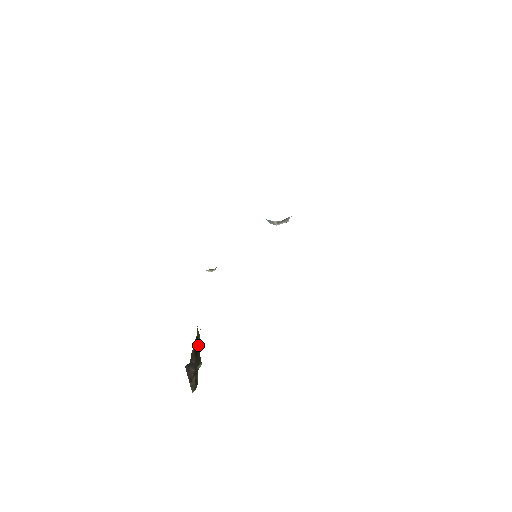
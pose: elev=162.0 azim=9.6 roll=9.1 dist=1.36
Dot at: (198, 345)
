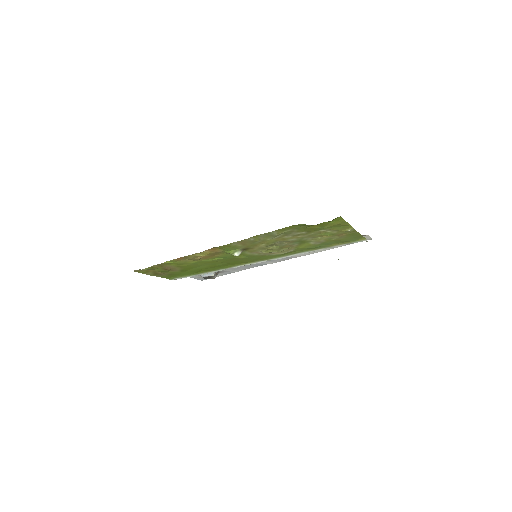
Dot at: occluded
